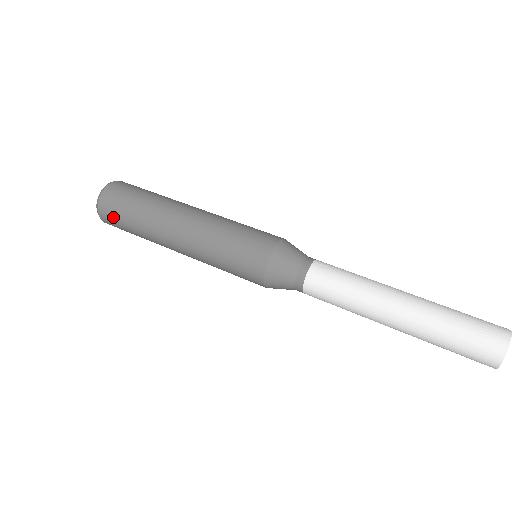
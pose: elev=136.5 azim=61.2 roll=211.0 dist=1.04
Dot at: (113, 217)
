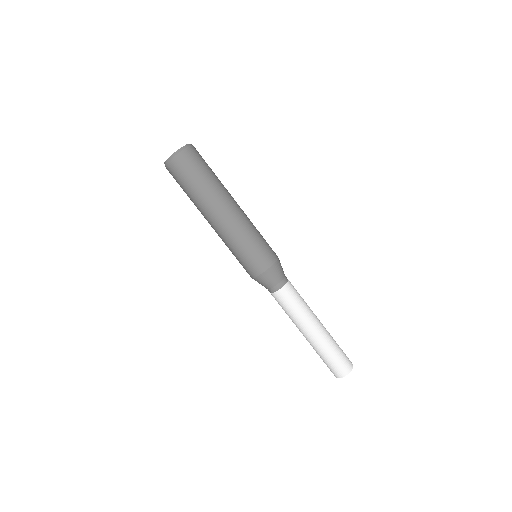
Dot at: occluded
